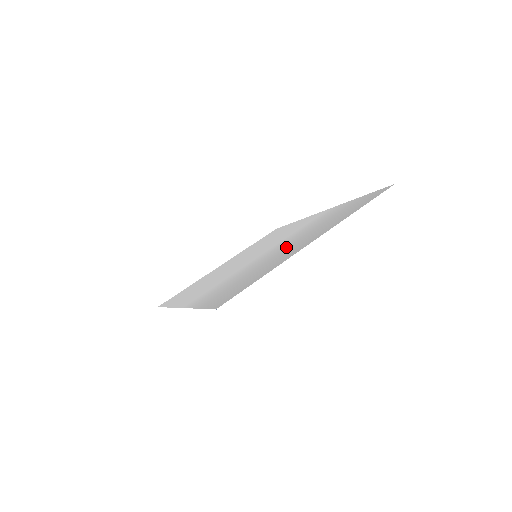
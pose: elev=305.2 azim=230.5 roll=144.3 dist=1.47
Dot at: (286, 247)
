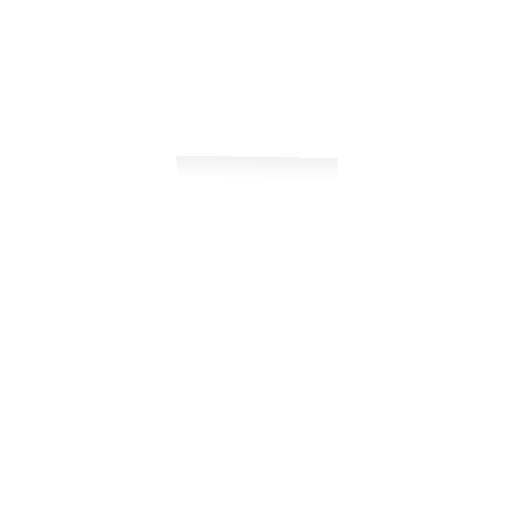
Dot at: (256, 201)
